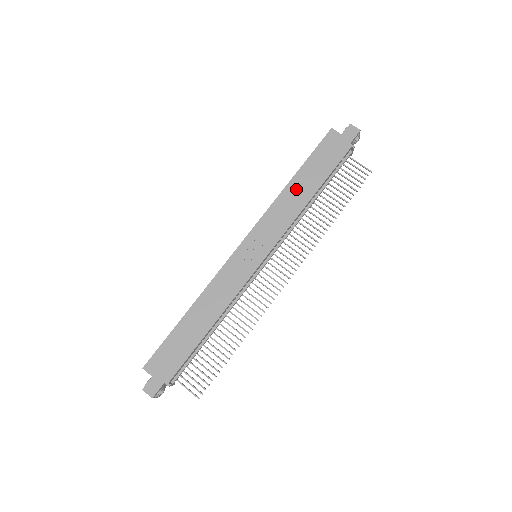
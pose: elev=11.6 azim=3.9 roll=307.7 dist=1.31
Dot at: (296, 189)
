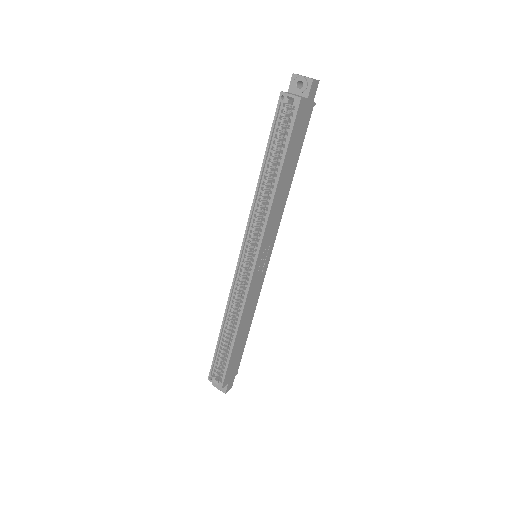
Dot at: (282, 186)
